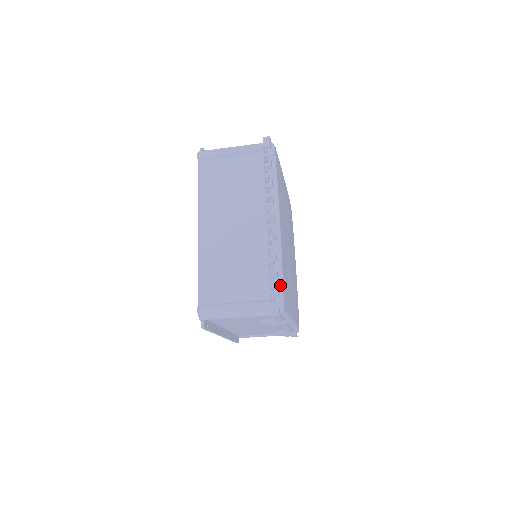
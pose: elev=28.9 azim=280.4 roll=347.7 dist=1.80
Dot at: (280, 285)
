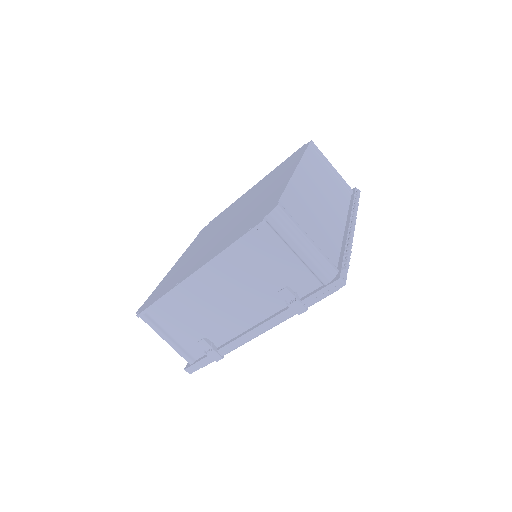
Dot at: occluded
